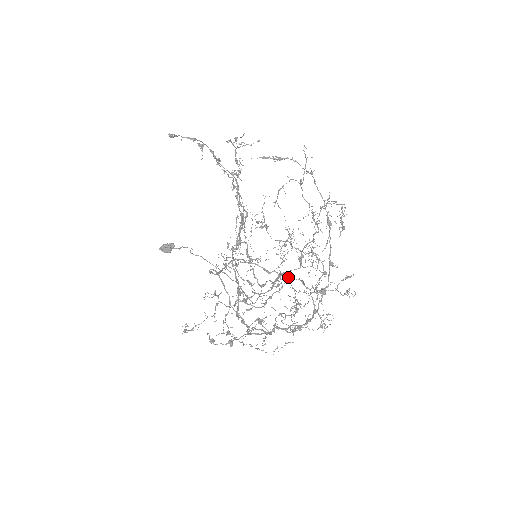
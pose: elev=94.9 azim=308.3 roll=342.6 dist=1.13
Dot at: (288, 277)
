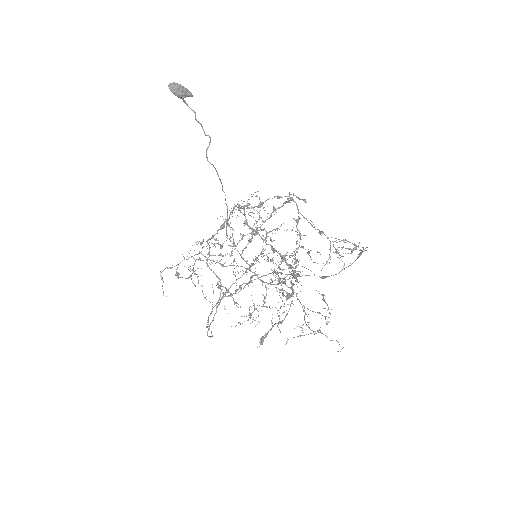
Dot at: (262, 281)
